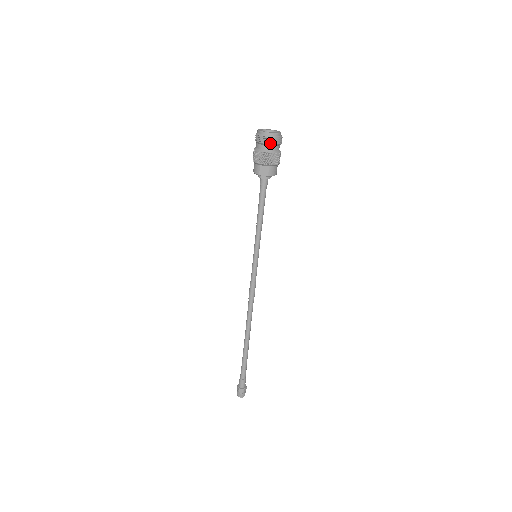
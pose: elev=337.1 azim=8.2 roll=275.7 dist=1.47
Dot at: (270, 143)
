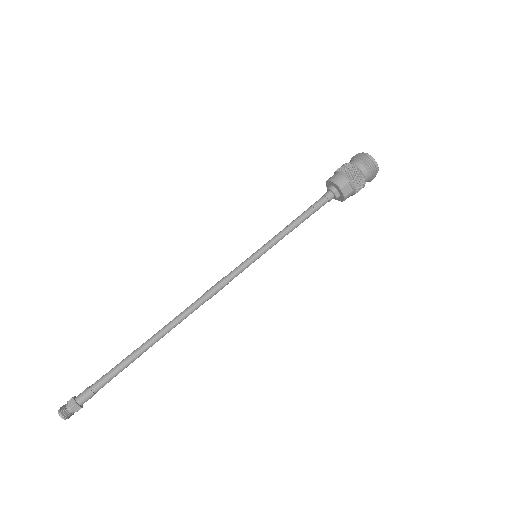
Dot at: (372, 174)
